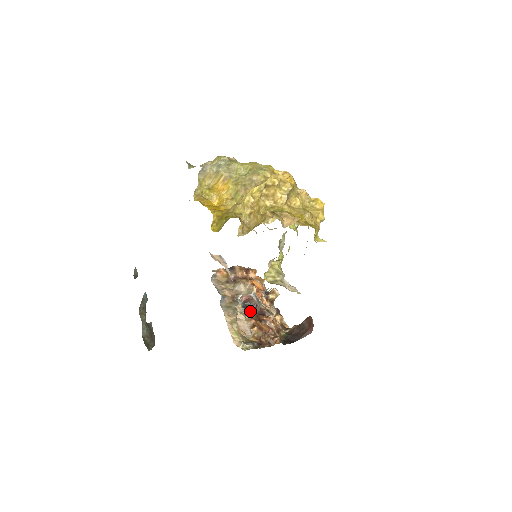
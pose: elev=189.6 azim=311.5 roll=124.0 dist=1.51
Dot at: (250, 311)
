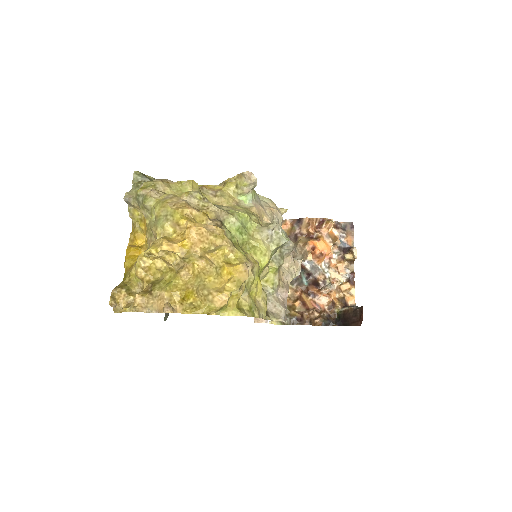
Dot at: (301, 280)
